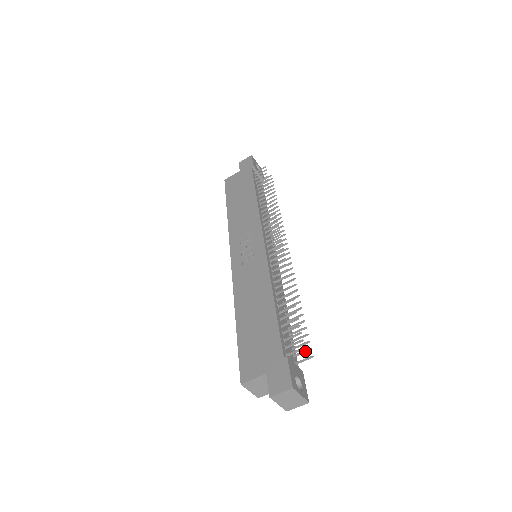
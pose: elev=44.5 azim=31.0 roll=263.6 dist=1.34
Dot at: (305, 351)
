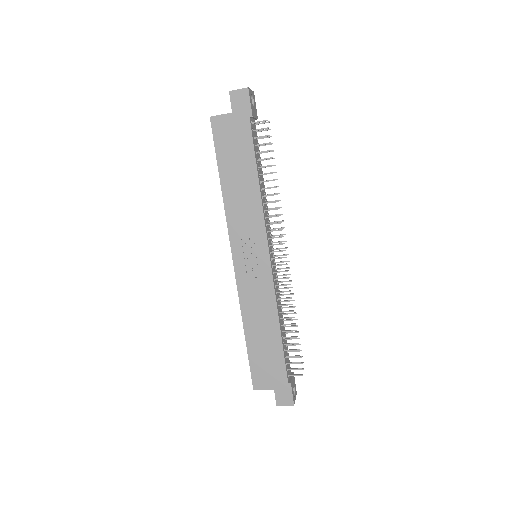
Dot at: occluded
